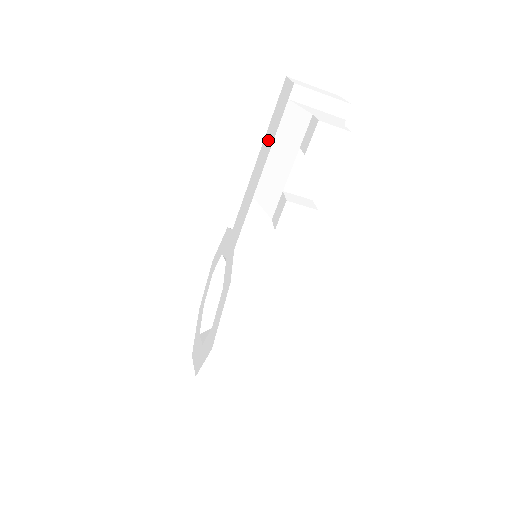
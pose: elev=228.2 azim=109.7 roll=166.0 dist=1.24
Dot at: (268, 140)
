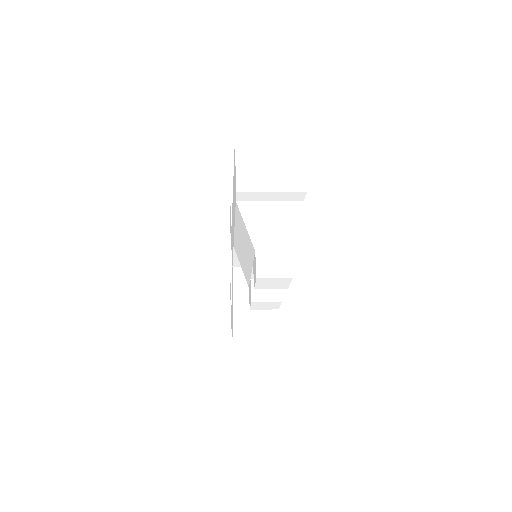
Dot at: occluded
